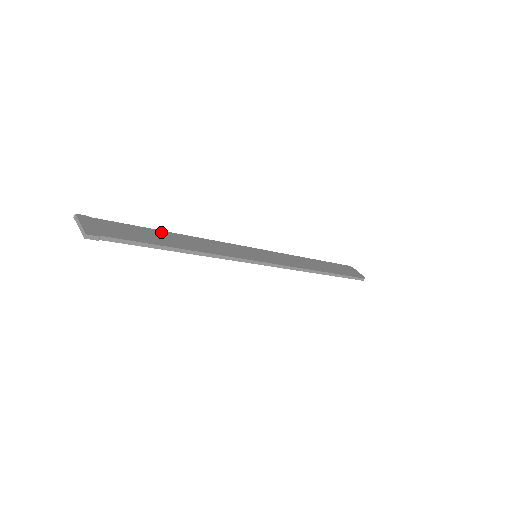
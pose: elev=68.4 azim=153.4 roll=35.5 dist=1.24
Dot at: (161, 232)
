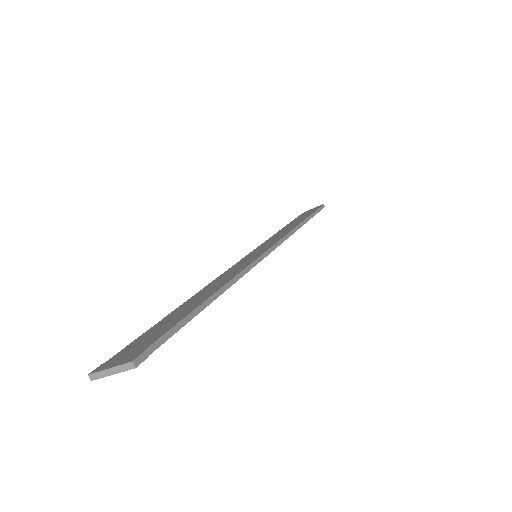
Dot at: (176, 310)
